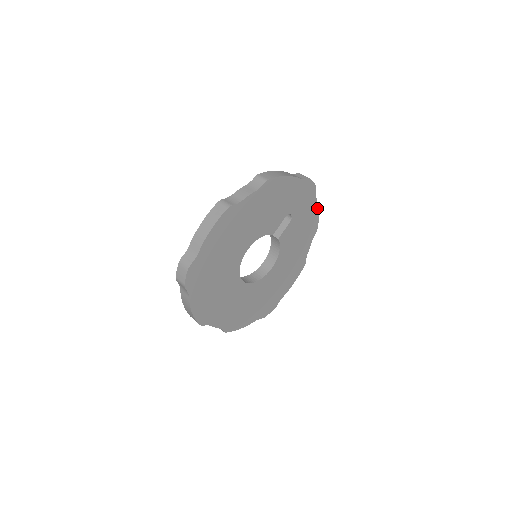
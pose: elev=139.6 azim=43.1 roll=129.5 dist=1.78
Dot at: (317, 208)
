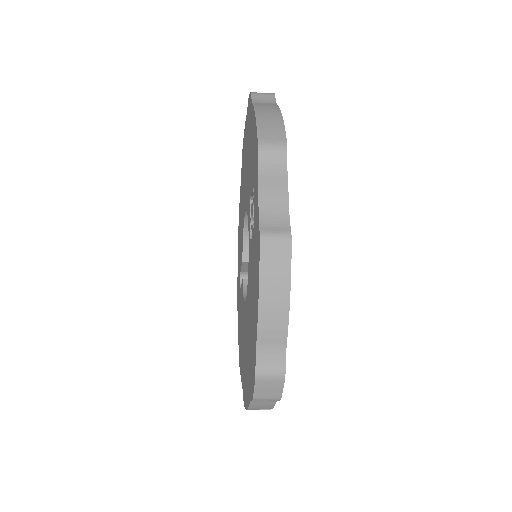
Dot at: occluded
